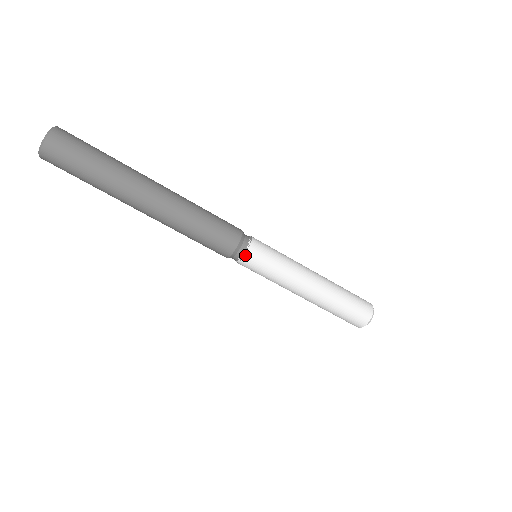
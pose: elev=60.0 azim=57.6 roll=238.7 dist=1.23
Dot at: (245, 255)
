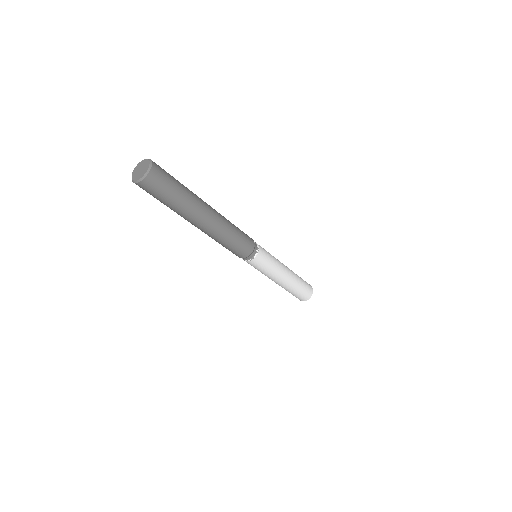
Dot at: (249, 261)
